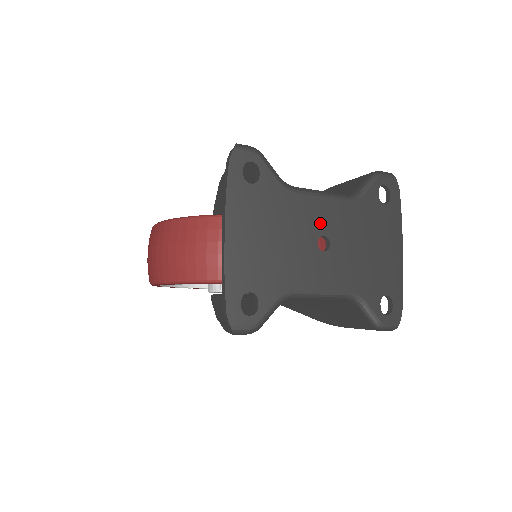
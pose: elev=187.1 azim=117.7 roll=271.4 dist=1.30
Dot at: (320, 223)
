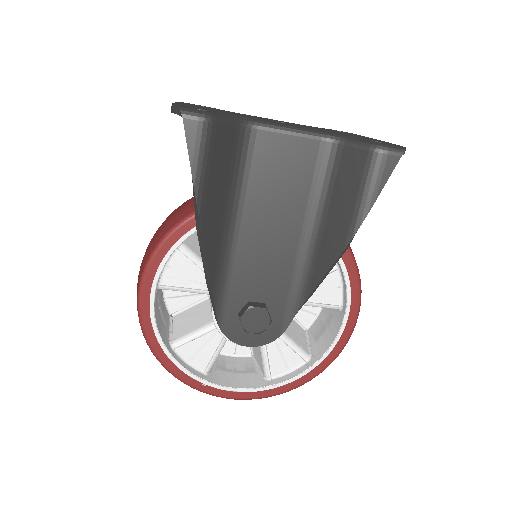
Dot at: occluded
